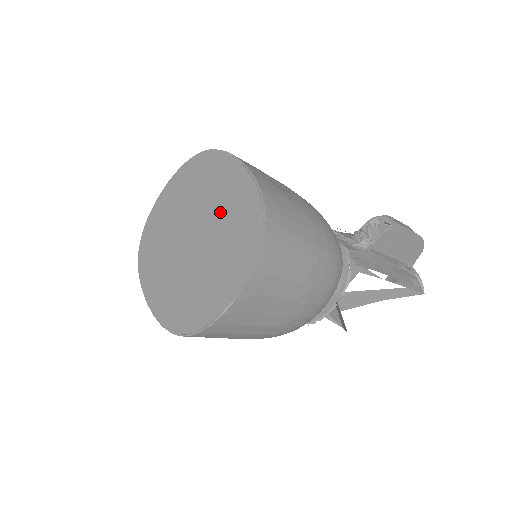
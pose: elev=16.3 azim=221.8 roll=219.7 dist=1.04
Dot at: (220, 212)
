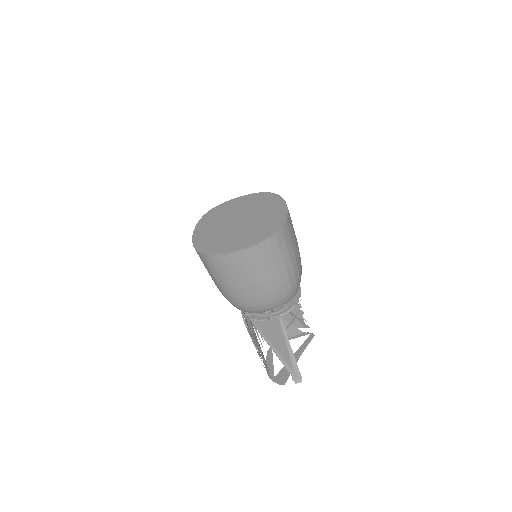
Dot at: (244, 207)
